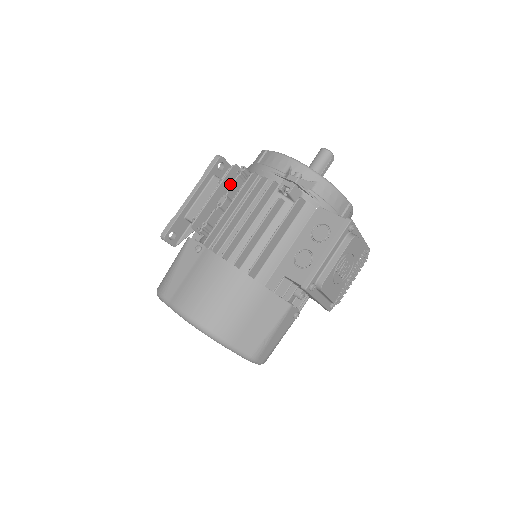
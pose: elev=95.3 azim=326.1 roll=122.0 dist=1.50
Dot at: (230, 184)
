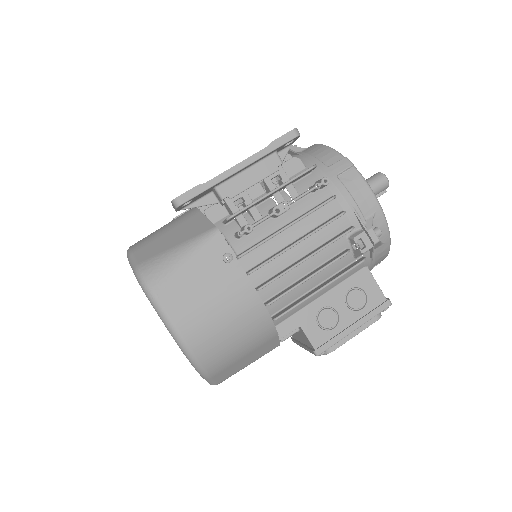
Dot at: (293, 181)
